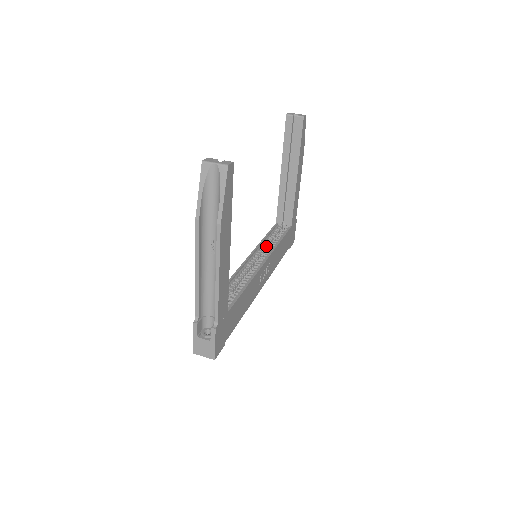
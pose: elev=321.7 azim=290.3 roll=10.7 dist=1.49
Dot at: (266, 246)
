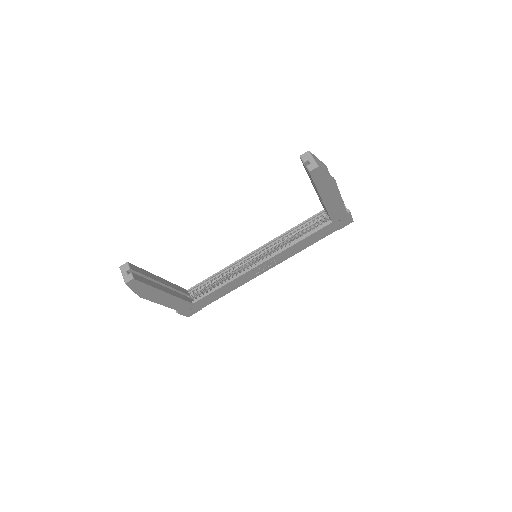
Dot at: (285, 240)
